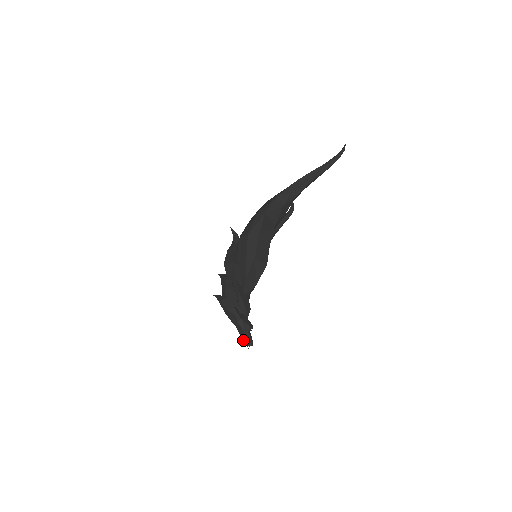
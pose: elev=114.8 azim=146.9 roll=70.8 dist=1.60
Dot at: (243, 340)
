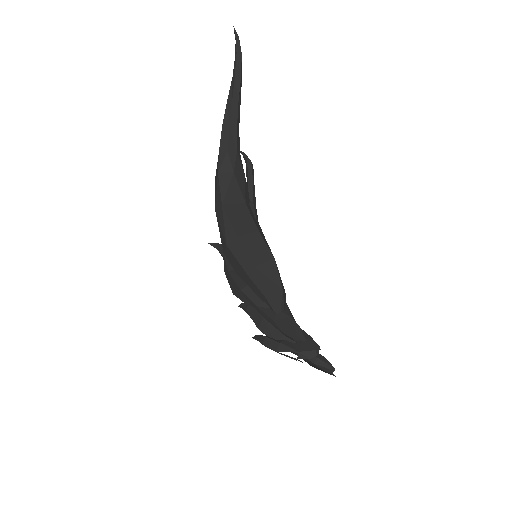
Dot at: (320, 369)
